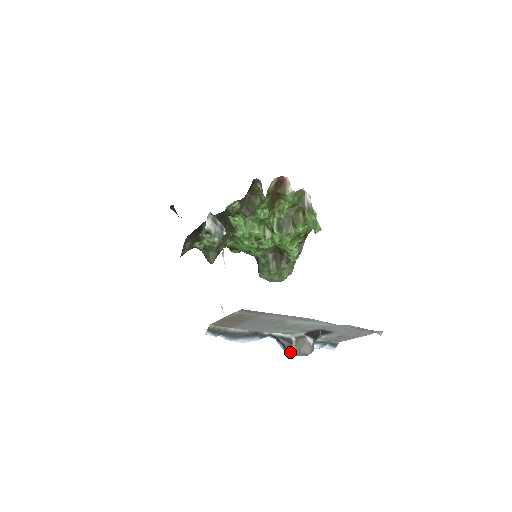
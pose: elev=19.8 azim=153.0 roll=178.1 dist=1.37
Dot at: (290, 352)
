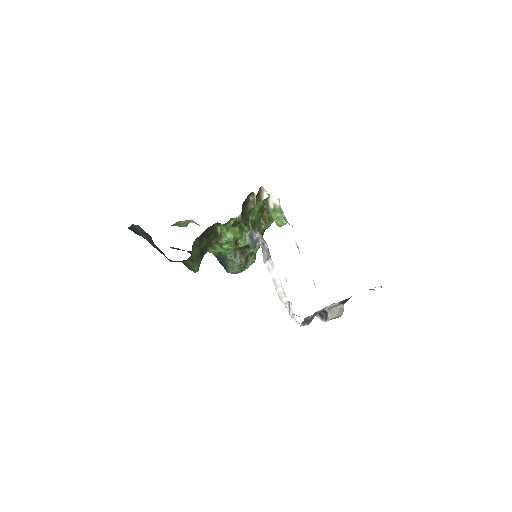
Dot at: (327, 319)
